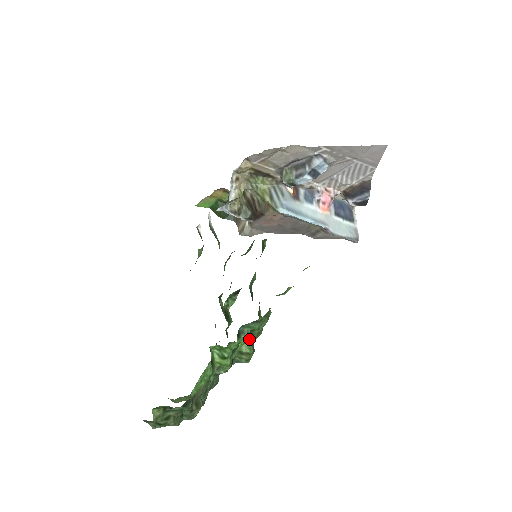
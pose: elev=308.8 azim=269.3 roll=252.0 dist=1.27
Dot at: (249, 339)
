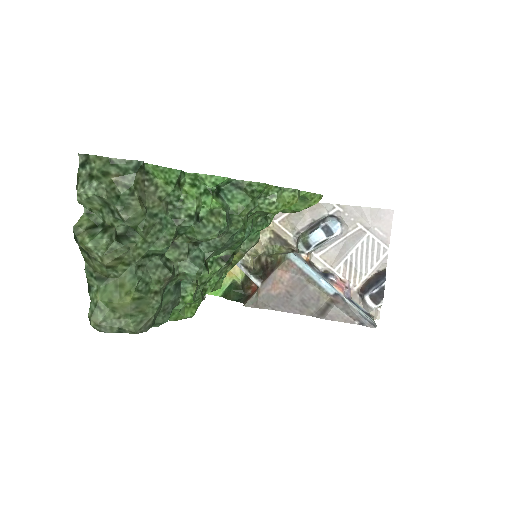
Dot at: (226, 211)
